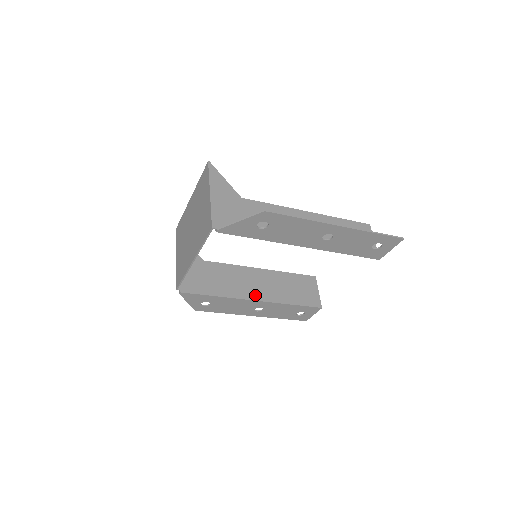
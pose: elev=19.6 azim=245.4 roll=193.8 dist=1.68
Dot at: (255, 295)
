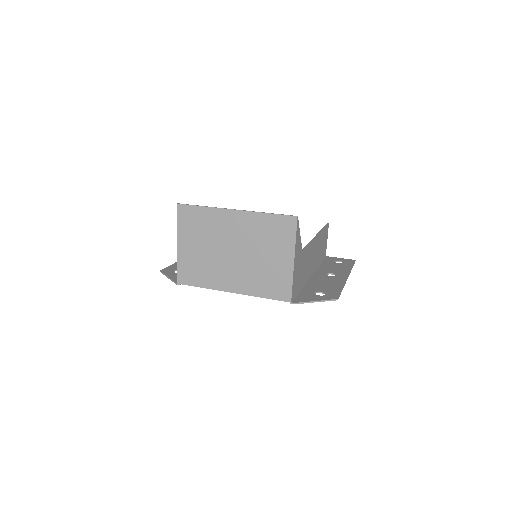
Dot at: occluded
